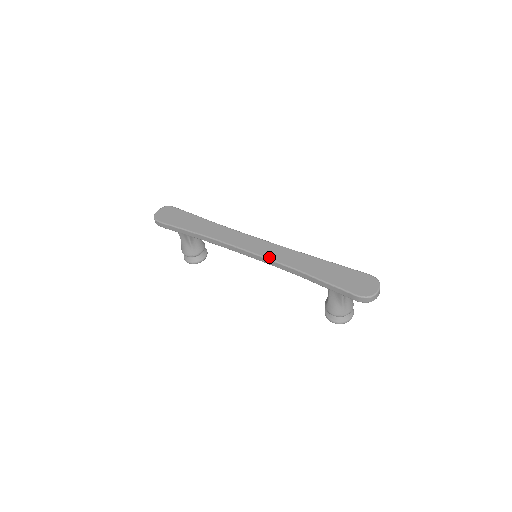
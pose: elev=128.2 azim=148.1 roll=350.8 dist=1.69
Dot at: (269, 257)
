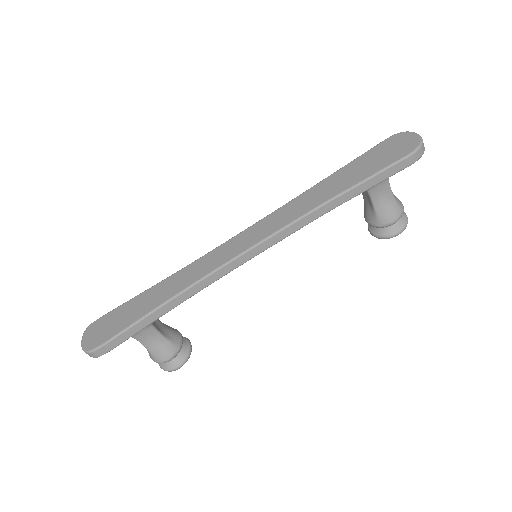
Dot at: (279, 228)
